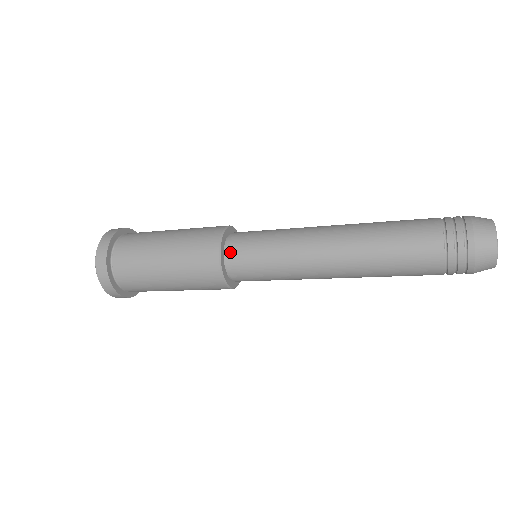
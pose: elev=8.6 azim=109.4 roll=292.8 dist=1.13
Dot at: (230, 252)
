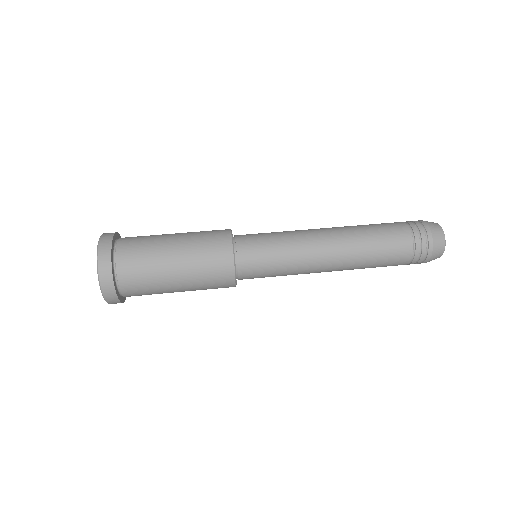
Dot at: (243, 272)
